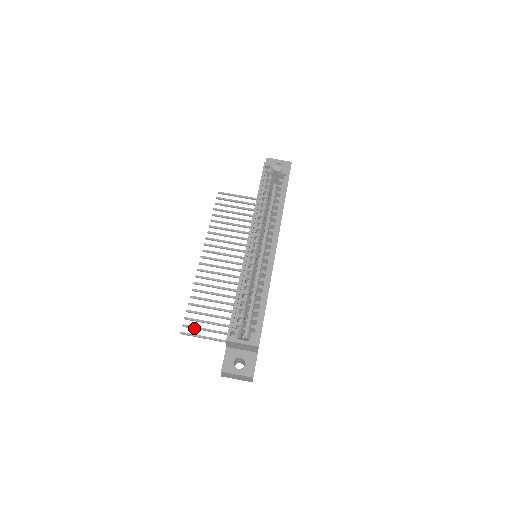
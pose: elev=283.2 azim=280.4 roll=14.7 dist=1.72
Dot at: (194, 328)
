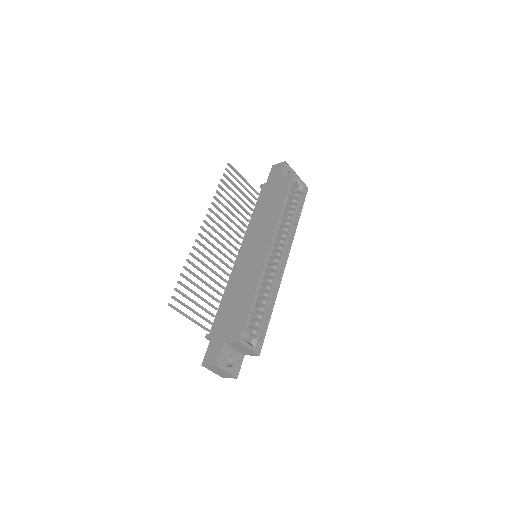
Dot at: (181, 303)
